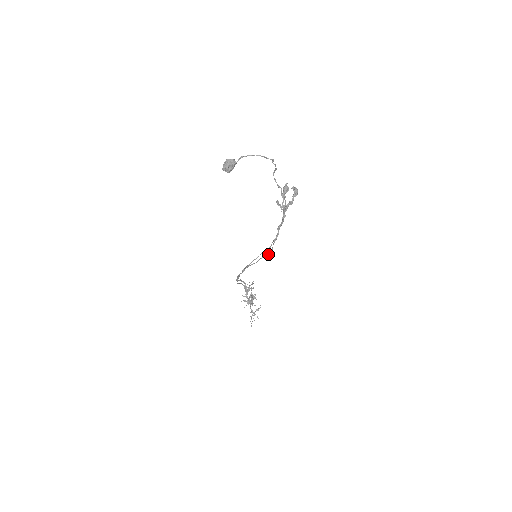
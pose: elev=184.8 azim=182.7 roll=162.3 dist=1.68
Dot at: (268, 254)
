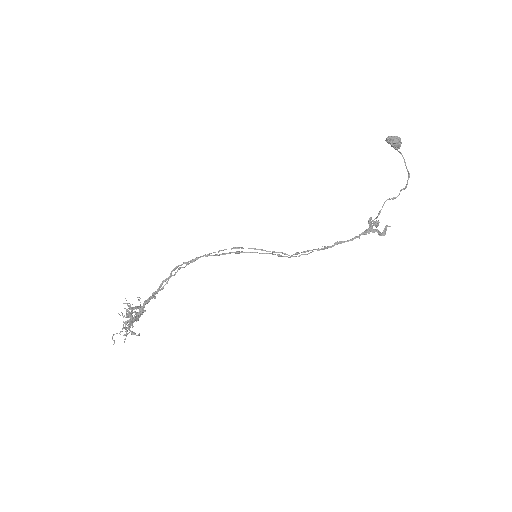
Dot at: (294, 256)
